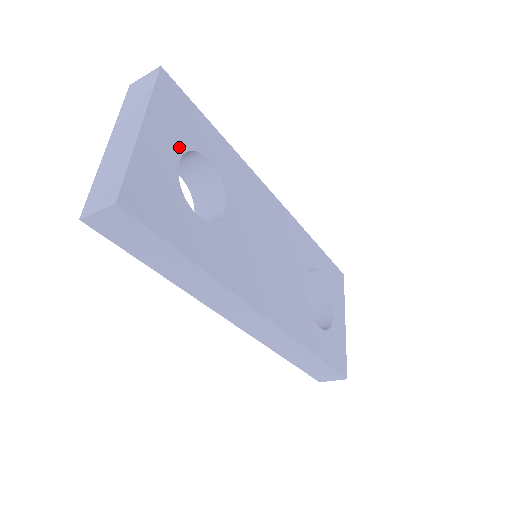
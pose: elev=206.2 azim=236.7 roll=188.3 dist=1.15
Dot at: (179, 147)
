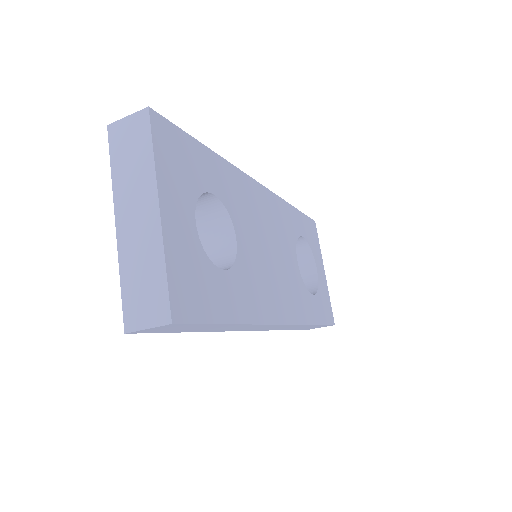
Dot at: (190, 203)
